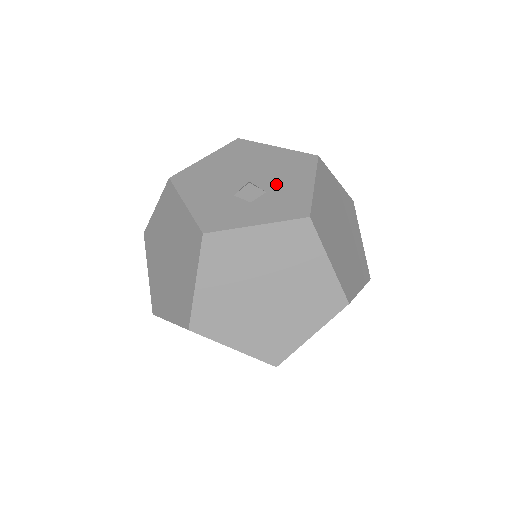
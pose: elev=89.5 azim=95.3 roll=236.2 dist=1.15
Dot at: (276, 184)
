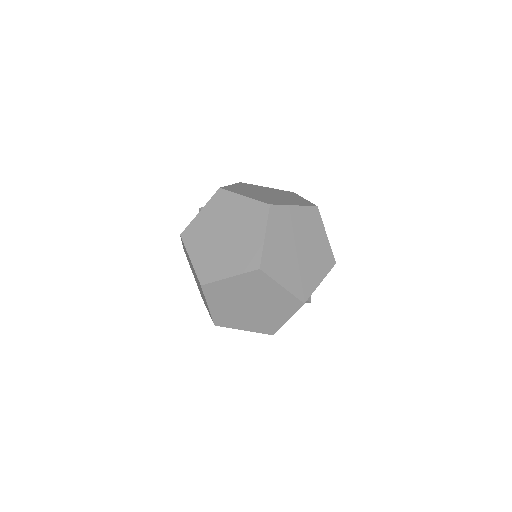
Dot at: occluded
